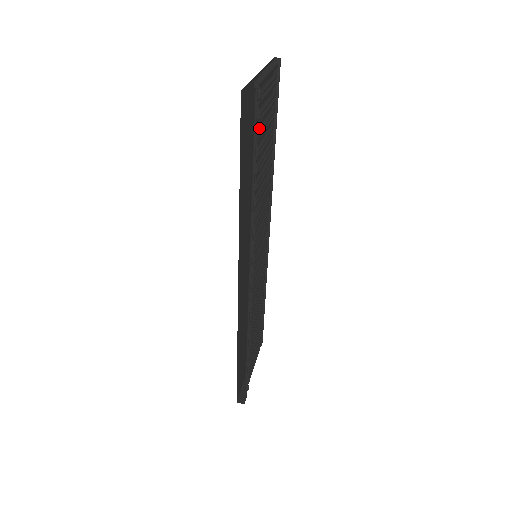
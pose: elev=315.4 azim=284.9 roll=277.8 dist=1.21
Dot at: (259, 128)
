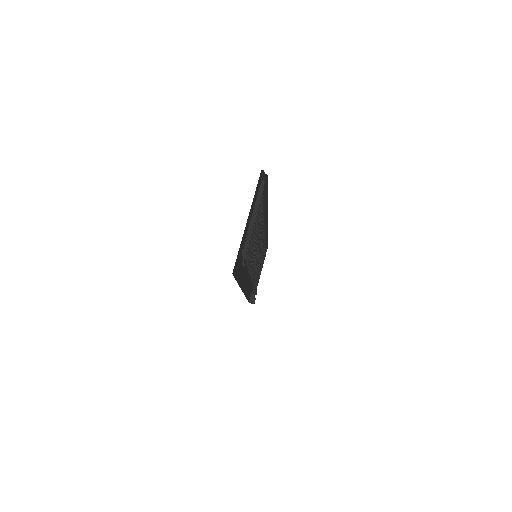
Dot at: occluded
